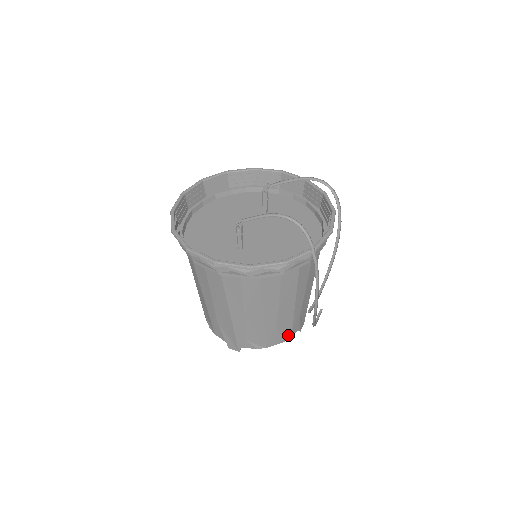
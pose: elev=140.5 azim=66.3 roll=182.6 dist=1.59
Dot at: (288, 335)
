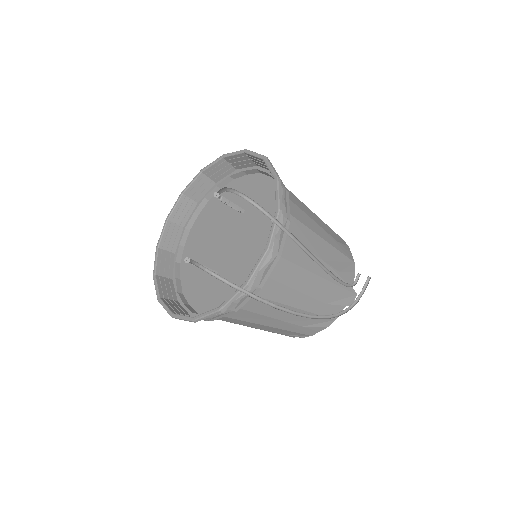
Dot at: (328, 321)
